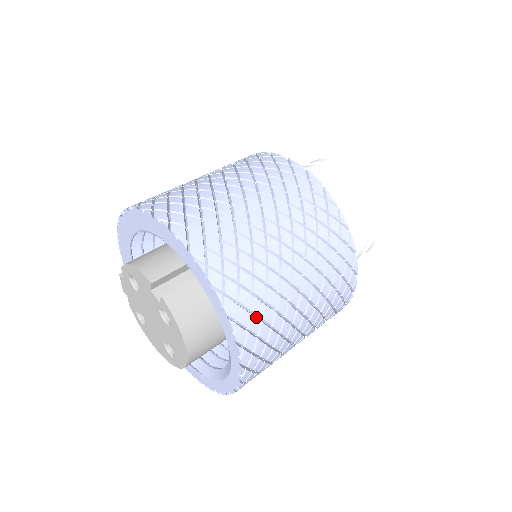
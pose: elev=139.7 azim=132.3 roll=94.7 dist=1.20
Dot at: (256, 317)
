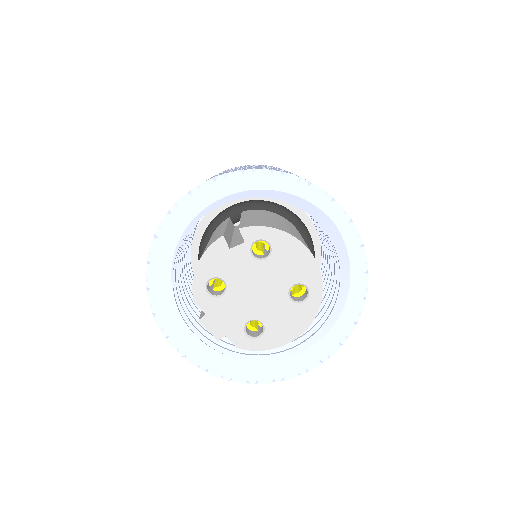
Dot at: occluded
